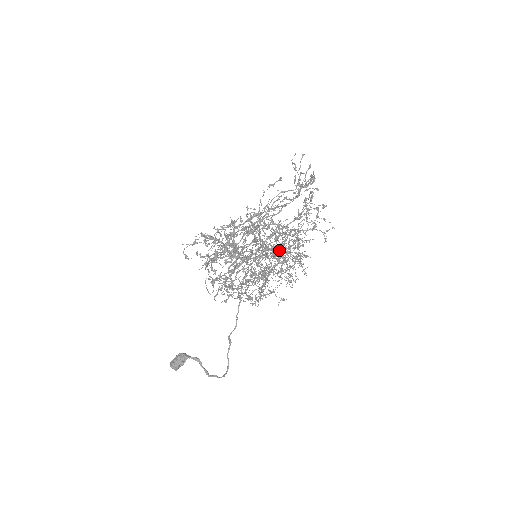
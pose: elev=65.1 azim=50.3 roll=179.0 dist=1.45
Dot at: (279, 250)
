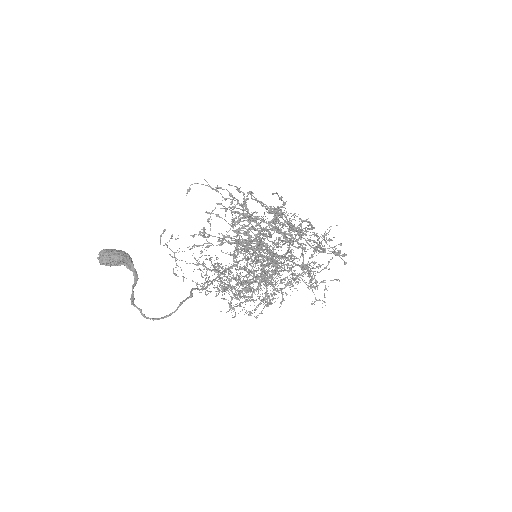
Dot at: occluded
